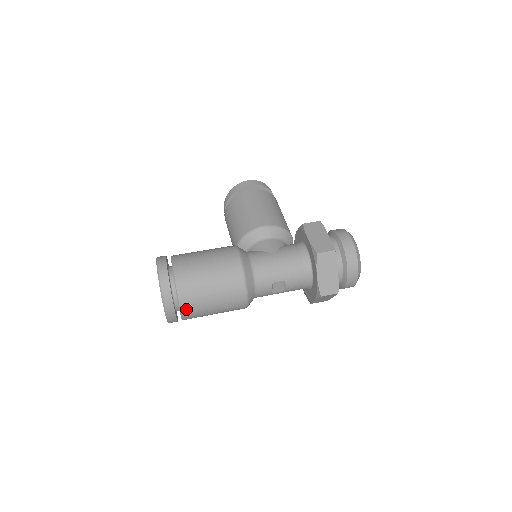
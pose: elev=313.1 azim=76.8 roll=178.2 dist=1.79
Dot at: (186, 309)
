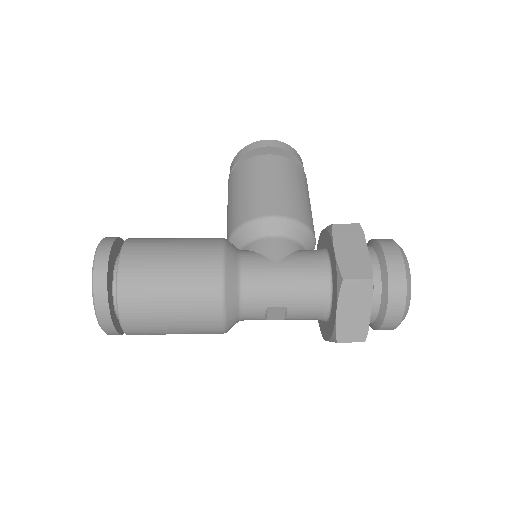
Dot at: (130, 325)
